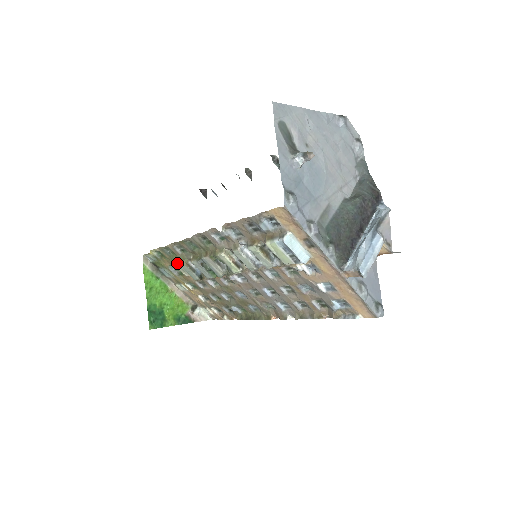
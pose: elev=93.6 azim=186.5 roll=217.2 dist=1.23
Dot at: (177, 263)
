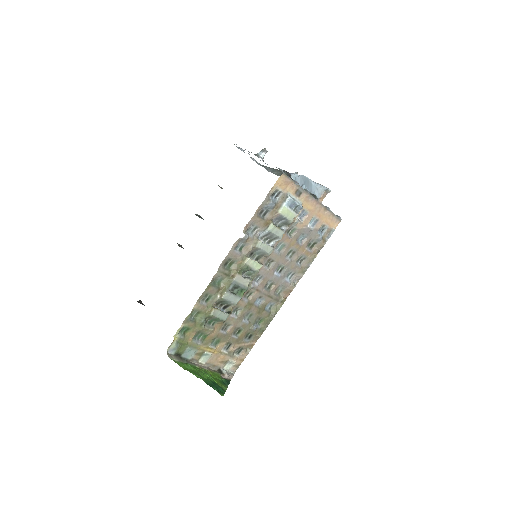
Dot at: (204, 320)
